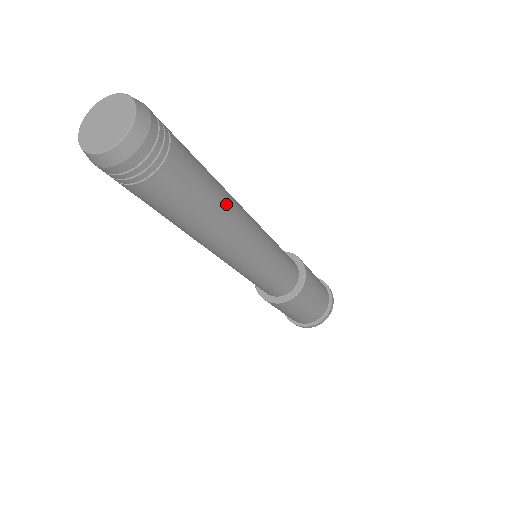
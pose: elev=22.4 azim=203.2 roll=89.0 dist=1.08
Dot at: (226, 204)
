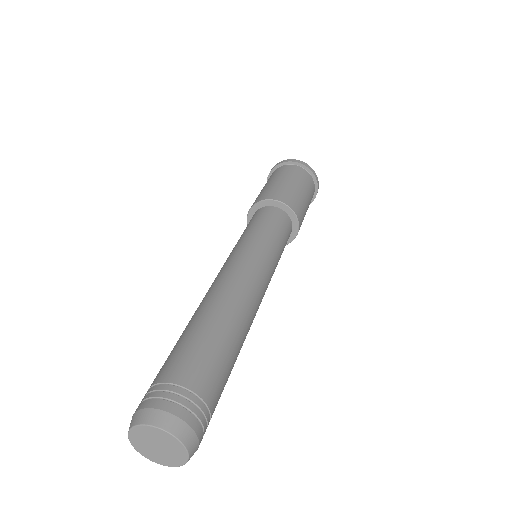
Dot at: (241, 324)
